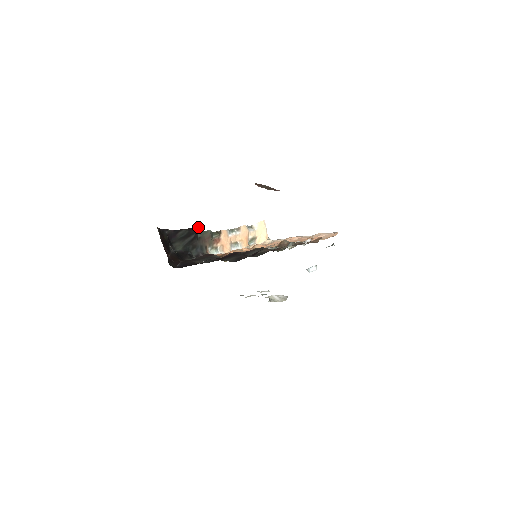
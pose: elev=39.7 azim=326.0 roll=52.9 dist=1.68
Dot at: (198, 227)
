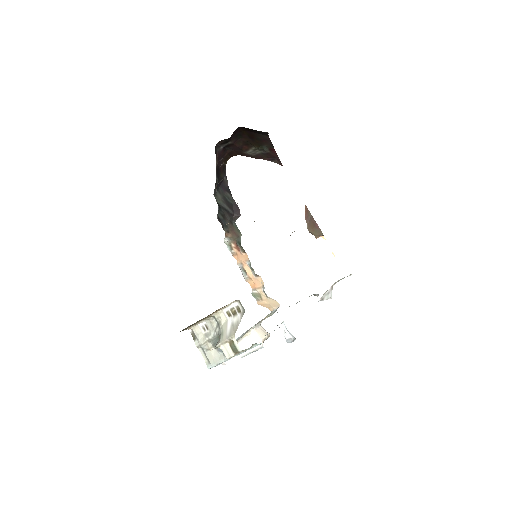
Dot at: occluded
